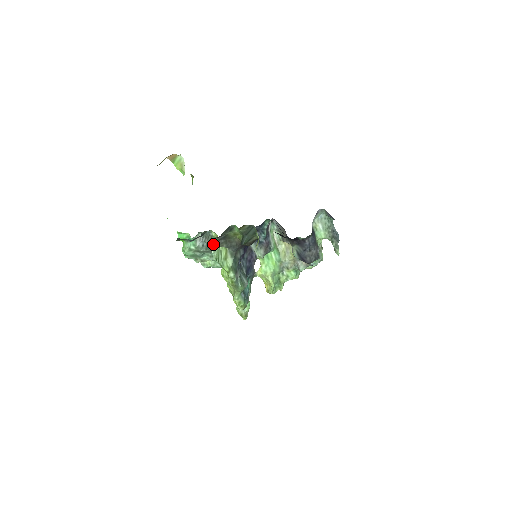
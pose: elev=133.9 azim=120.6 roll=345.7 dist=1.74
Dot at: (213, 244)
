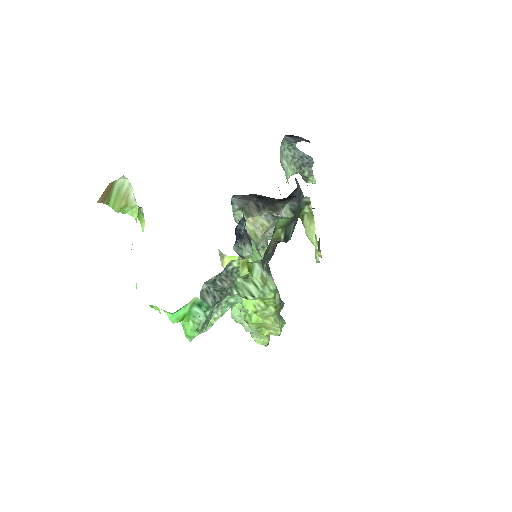
Dot at: (234, 281)
